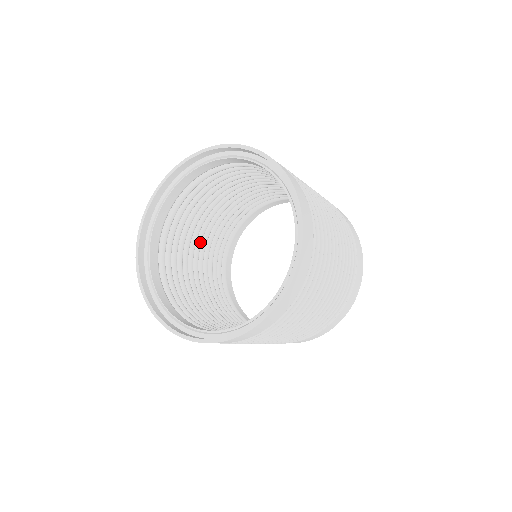
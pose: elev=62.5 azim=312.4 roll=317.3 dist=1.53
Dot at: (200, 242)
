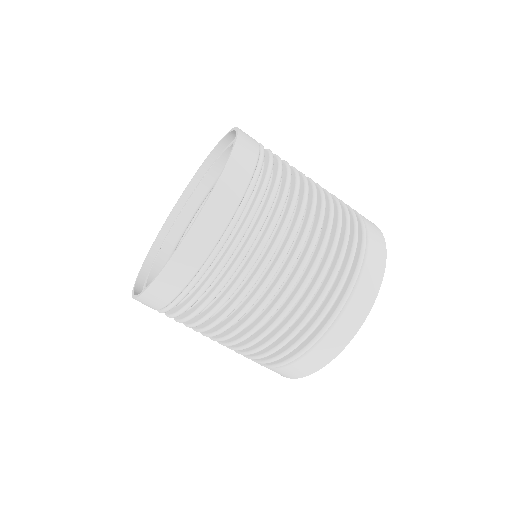
Dot at: occluded
